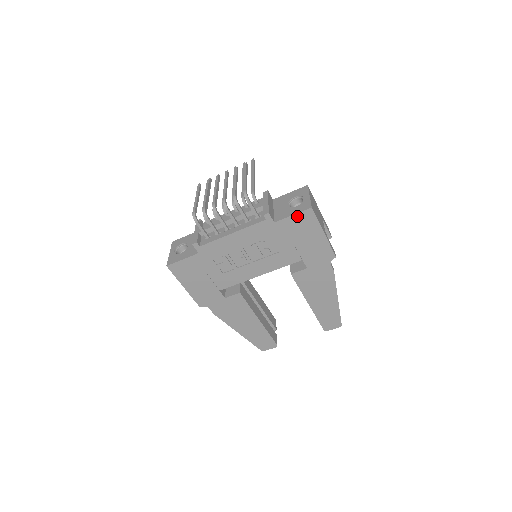
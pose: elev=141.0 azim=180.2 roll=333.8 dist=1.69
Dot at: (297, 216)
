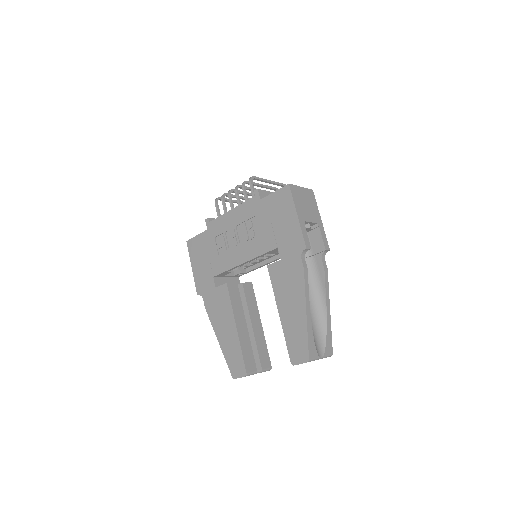
Dot at: (277, 193)
